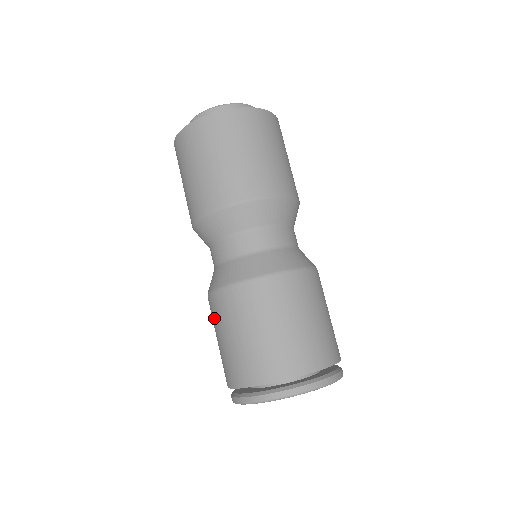
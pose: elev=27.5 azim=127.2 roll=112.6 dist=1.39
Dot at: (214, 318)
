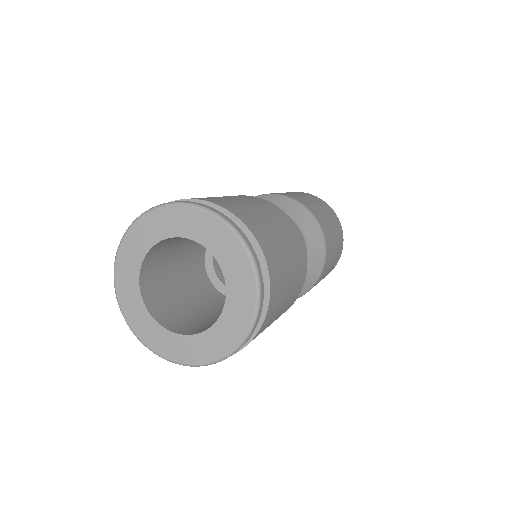
Dot at: occluded
